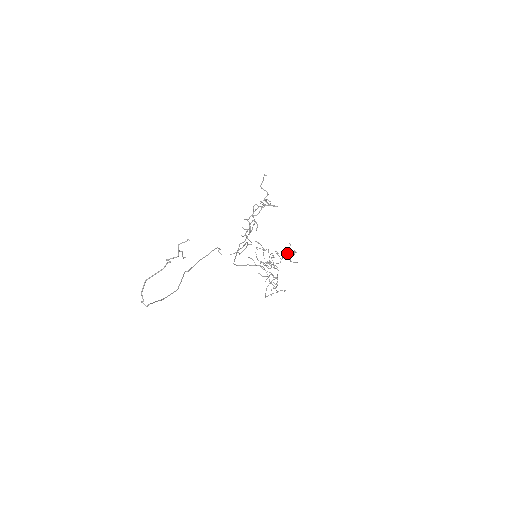
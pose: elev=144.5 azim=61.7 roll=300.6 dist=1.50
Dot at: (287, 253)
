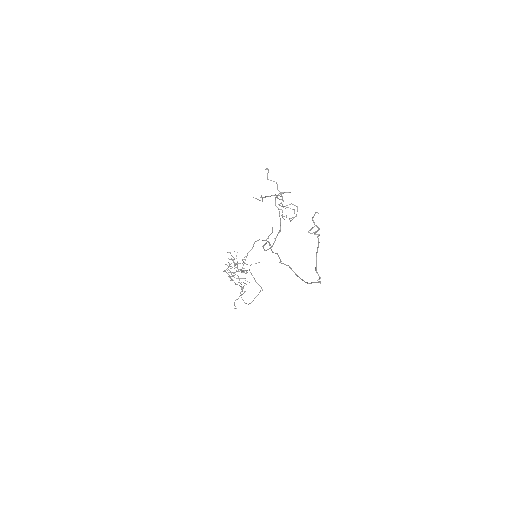
Dot at: (237, 261)
